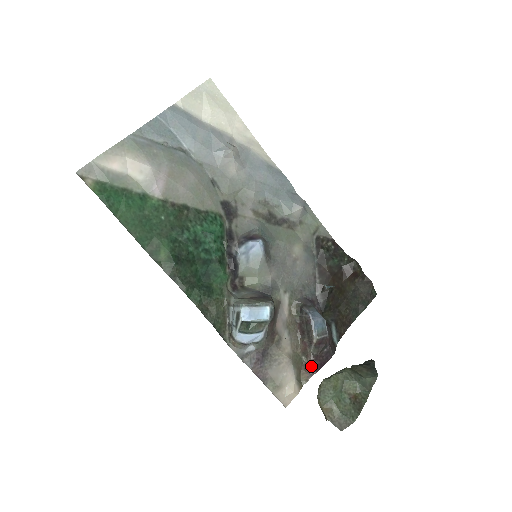
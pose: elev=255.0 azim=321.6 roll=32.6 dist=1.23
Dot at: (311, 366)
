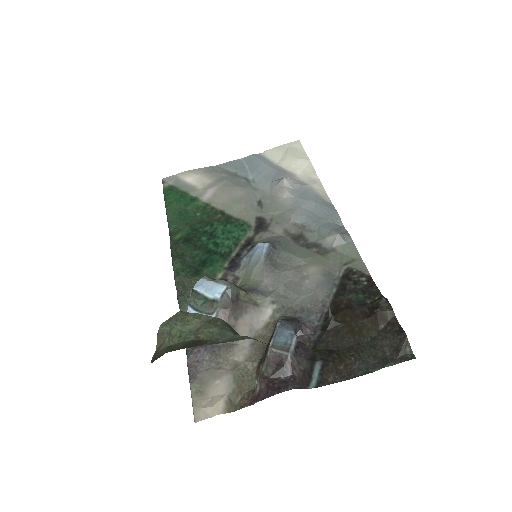
Dot at: (256, 391)
